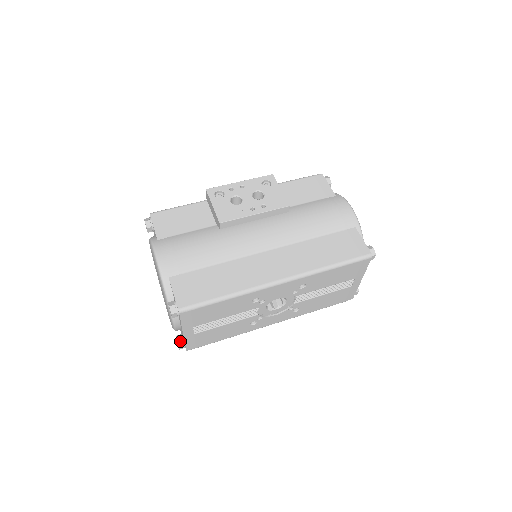
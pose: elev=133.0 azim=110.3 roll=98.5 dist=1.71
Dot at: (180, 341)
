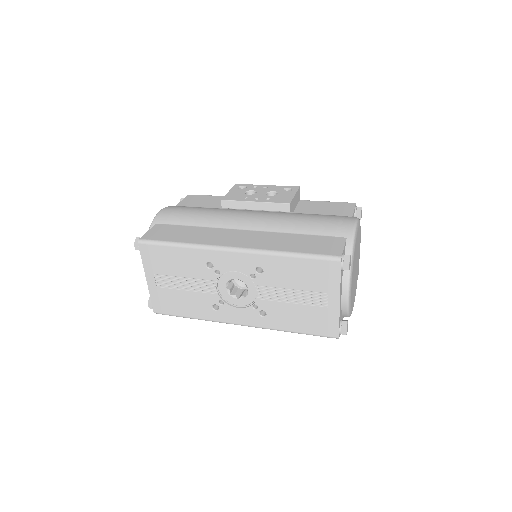
Dot at: occluded
